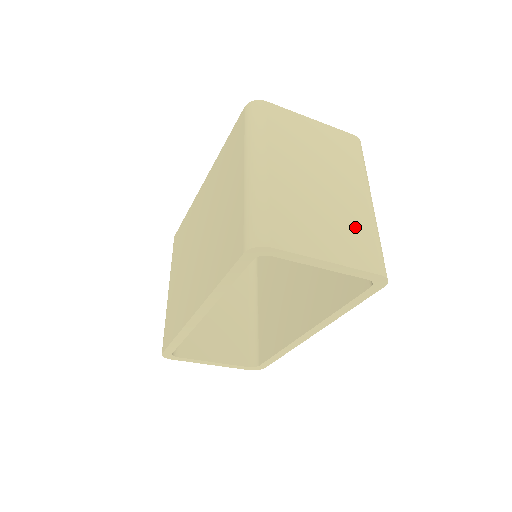
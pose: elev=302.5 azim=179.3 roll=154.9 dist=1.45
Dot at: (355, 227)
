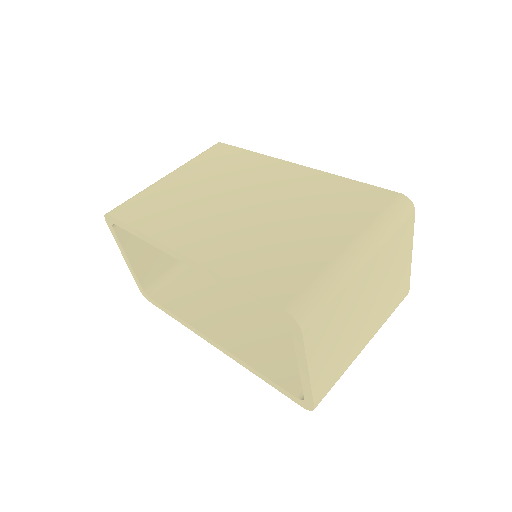
Dot at: (342, 360)
